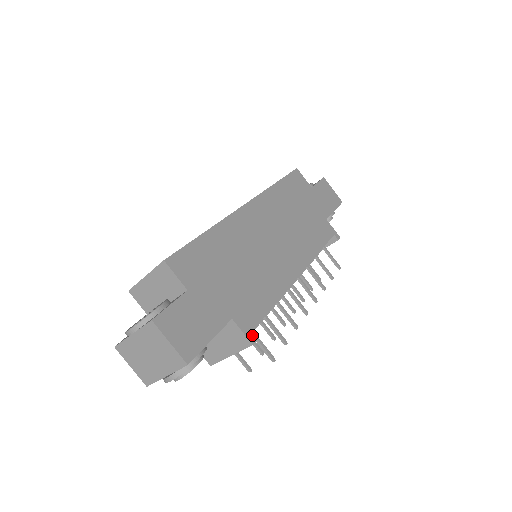
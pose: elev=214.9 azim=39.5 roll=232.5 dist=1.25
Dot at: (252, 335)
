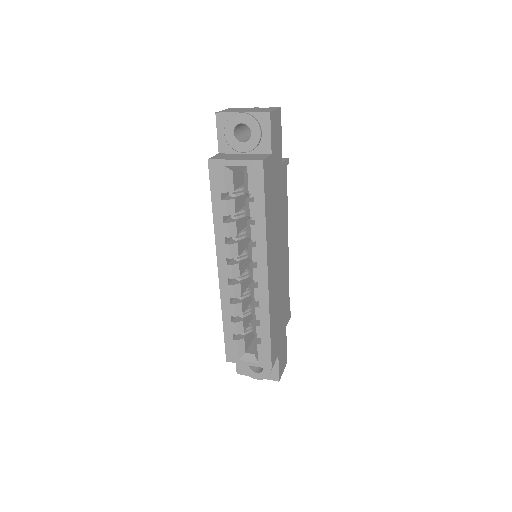
Dot at: (290, 314)
